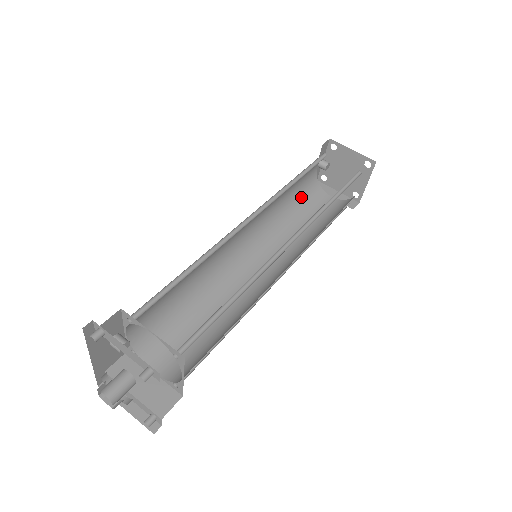
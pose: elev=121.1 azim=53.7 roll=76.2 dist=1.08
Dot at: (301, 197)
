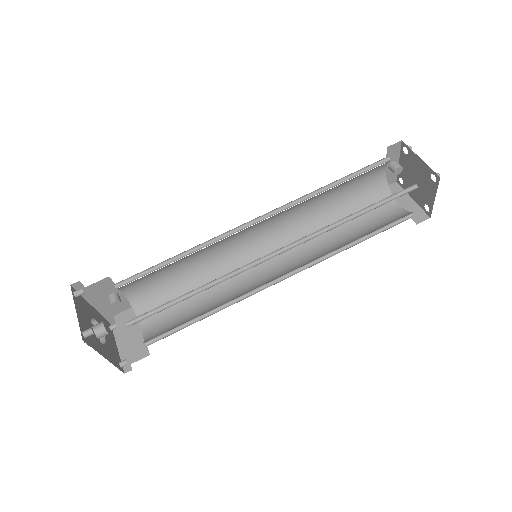
Dot at: (356, 200)
